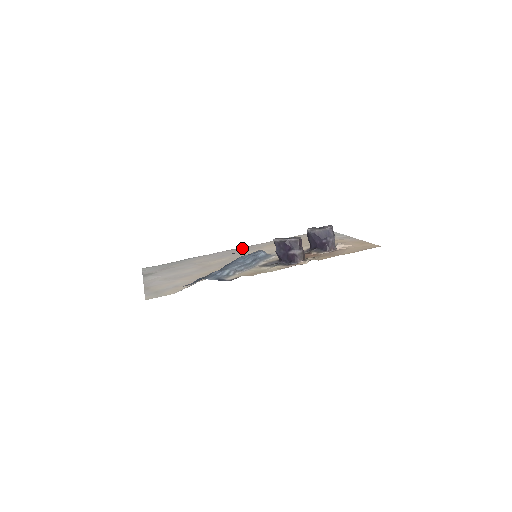
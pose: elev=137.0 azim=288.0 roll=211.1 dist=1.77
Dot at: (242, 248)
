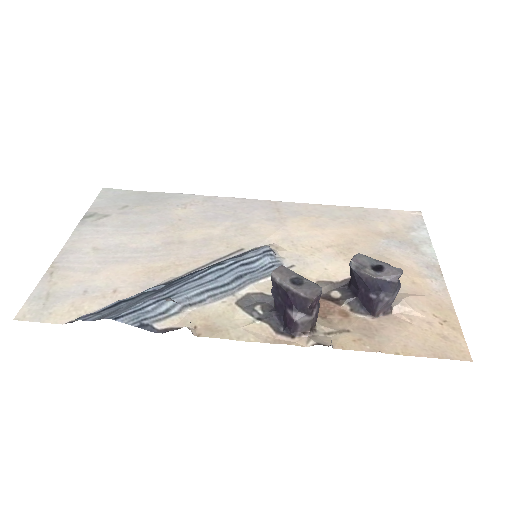
Dot at: (262, 204)
